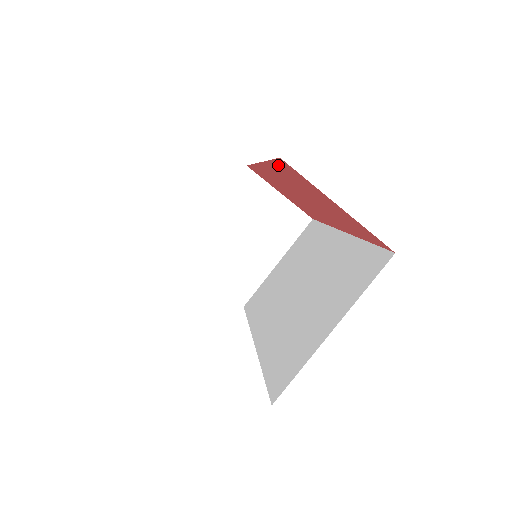
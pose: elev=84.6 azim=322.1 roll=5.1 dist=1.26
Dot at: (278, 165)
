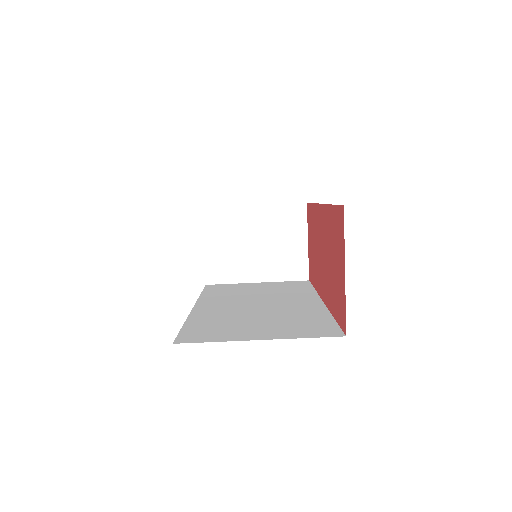
Dot at: (335, 212)
